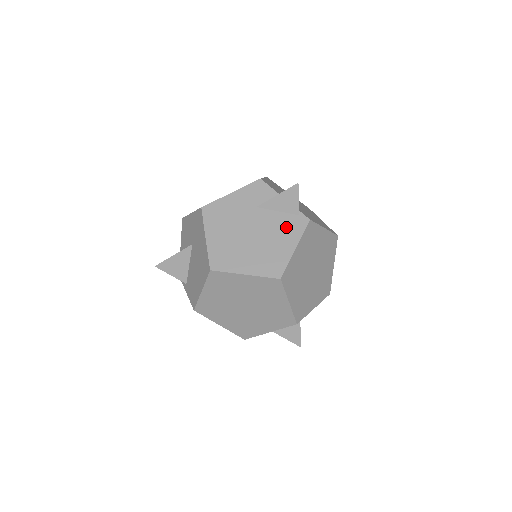
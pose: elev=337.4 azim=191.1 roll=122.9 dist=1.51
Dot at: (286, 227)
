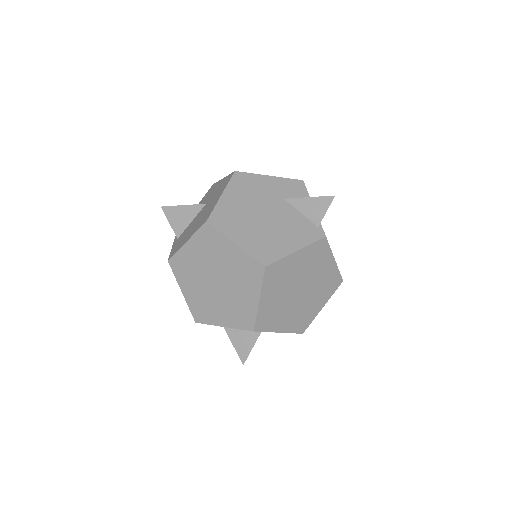
Dot at: (300, 229)
